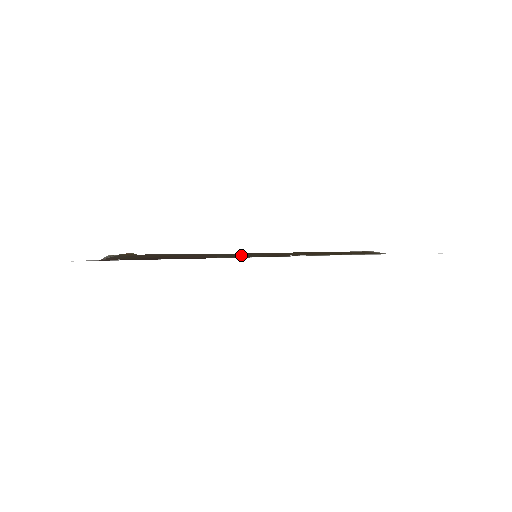
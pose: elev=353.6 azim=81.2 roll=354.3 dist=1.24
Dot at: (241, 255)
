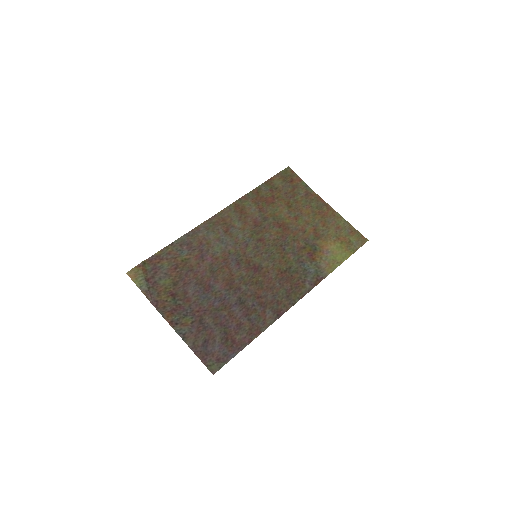
Dot at: (229, 236)
